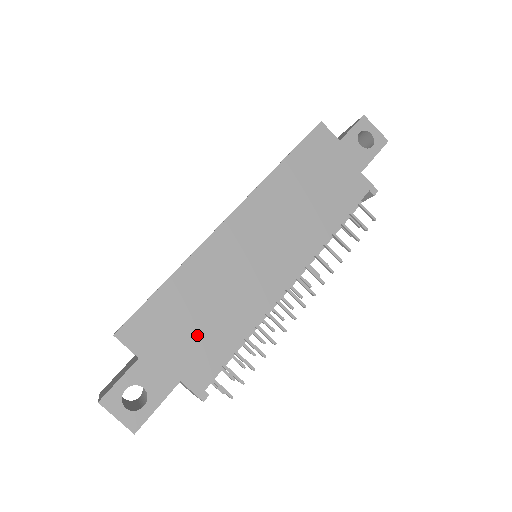
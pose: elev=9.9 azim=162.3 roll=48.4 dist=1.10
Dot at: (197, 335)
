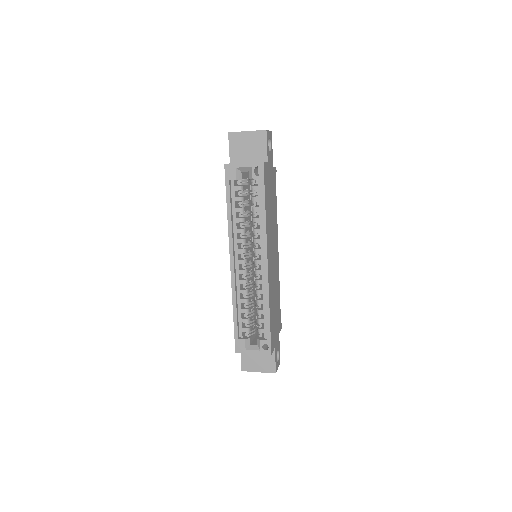
Dot at: (277, 315)
